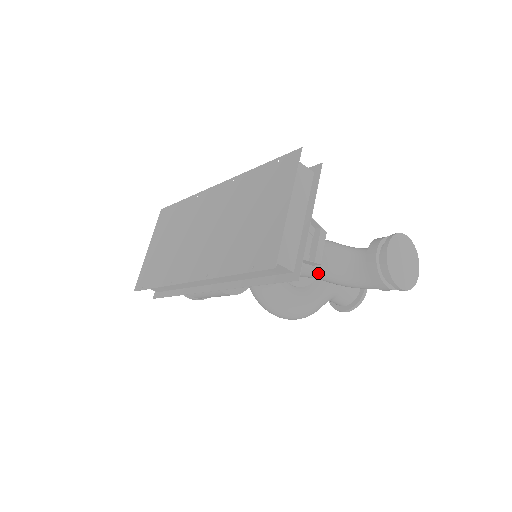
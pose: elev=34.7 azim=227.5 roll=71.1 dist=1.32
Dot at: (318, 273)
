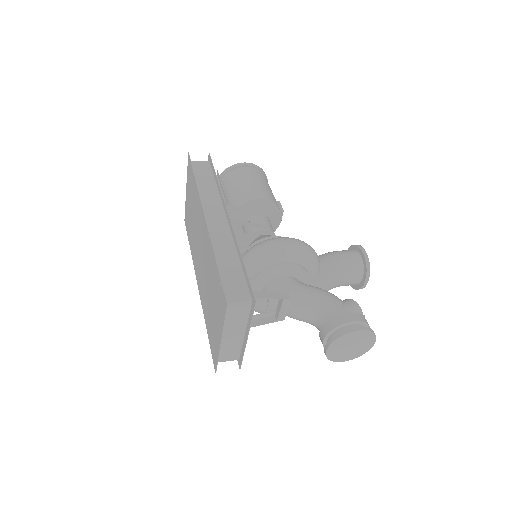
Dot at: occluded
